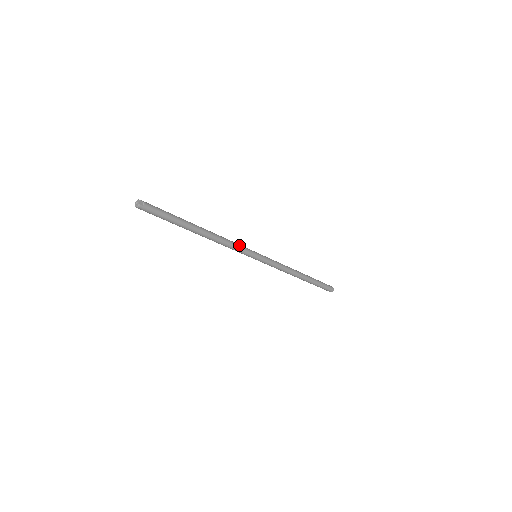
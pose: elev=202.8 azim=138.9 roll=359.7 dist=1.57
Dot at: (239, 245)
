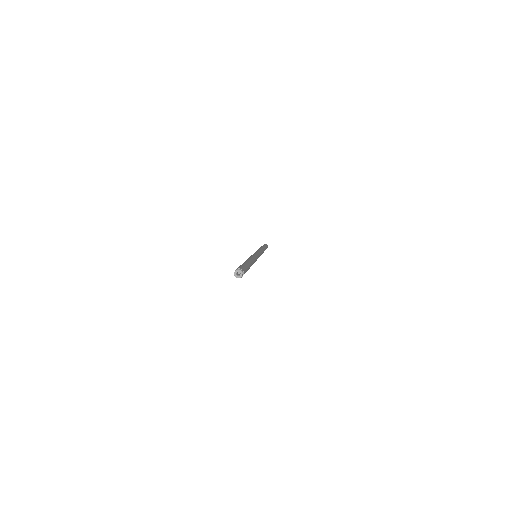
Dot at: occluded
